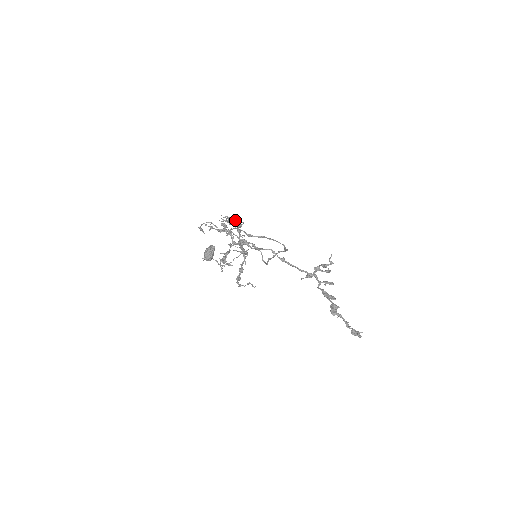
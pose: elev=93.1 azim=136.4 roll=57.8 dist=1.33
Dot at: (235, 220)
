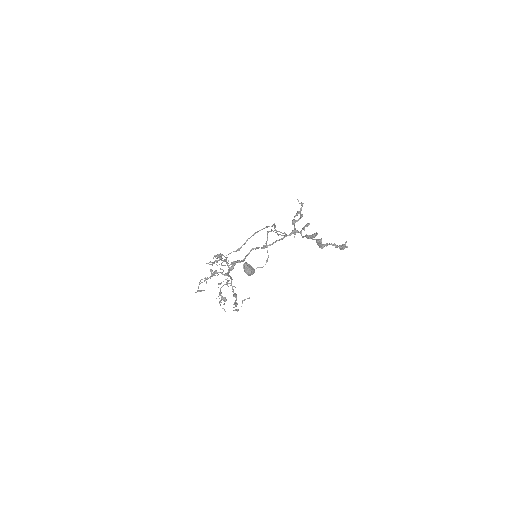
Dot at: occluded
